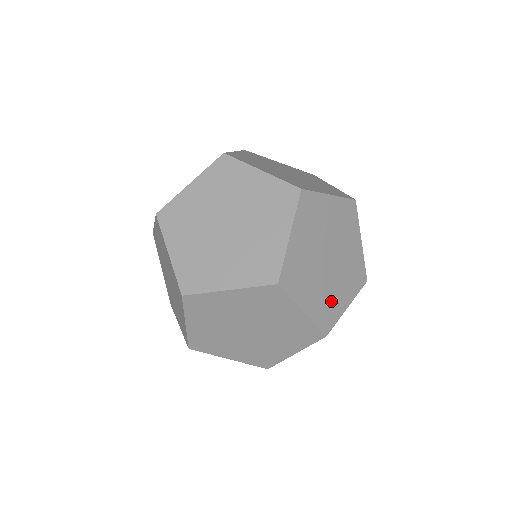
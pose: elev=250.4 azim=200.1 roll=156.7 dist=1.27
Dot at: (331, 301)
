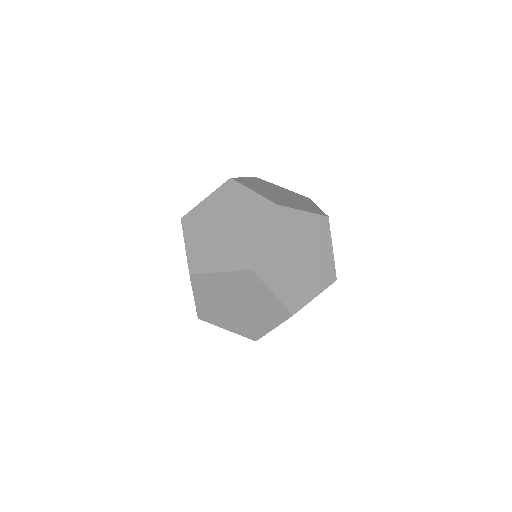
Dot at: (308, 206)
